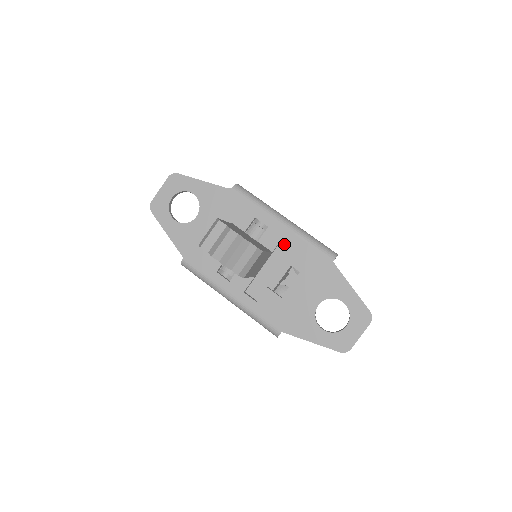
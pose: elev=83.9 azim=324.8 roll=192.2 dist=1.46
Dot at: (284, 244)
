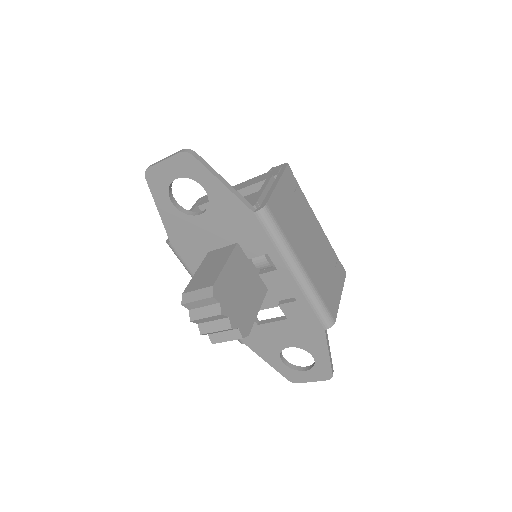
Dot at: (286, 287)
